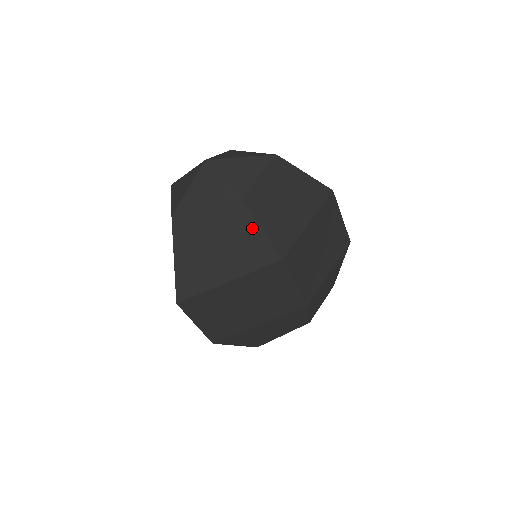
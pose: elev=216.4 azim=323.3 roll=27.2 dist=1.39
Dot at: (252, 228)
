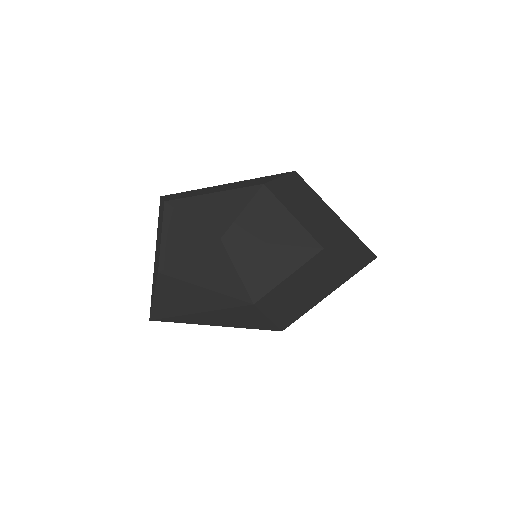
Dot at: (257, 316)
